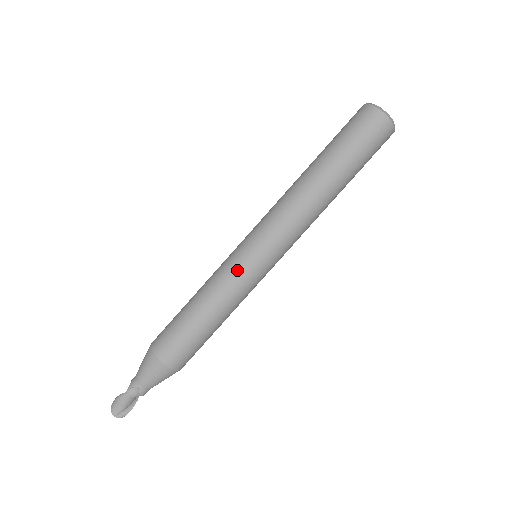
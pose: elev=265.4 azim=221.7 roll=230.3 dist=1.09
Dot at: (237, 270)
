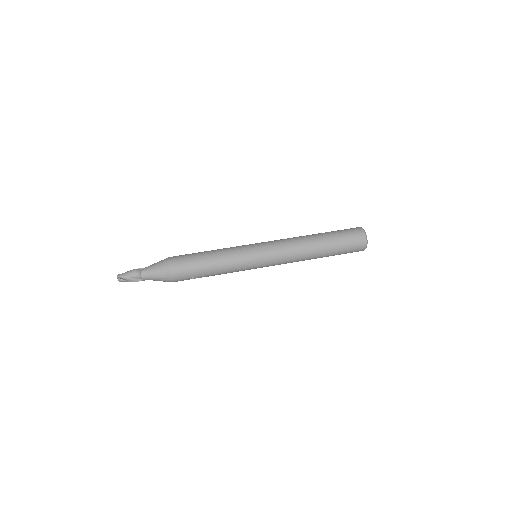
Dot at: (242, 246)
